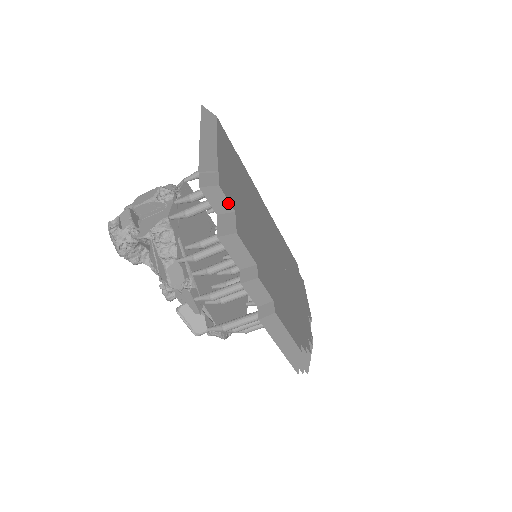
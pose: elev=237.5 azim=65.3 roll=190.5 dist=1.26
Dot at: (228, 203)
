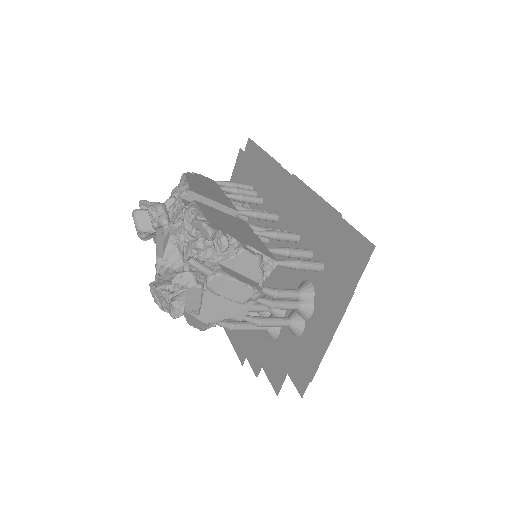
Dot at: occluded
